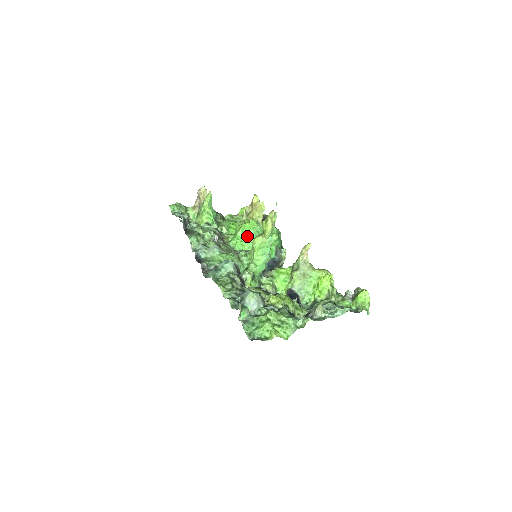
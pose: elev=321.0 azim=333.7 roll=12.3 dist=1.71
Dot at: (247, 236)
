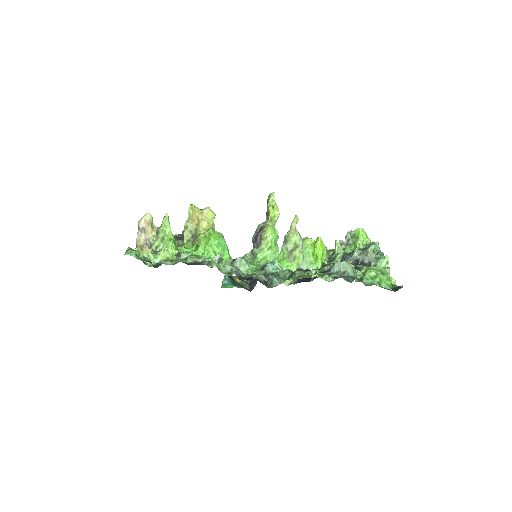
Dot at: (221, 247)
